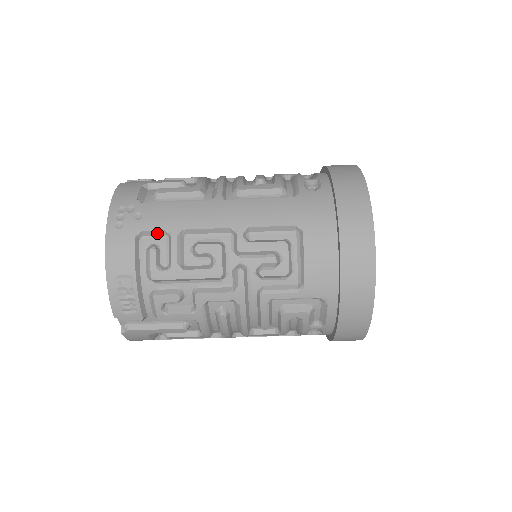
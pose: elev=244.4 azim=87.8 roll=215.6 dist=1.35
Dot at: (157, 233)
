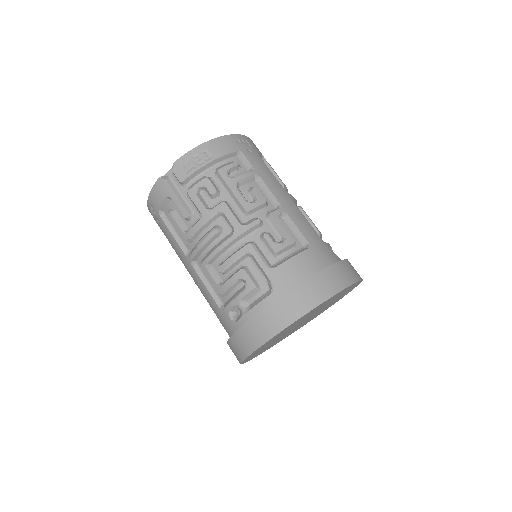
Dot at: (248, 164)
